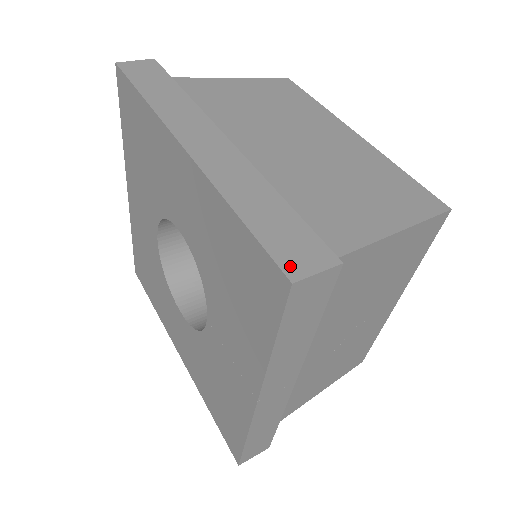
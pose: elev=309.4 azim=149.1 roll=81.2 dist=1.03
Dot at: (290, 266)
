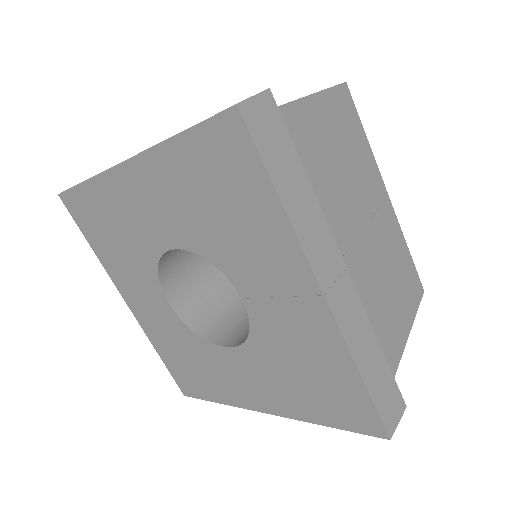
Dot at: (230, 107)
